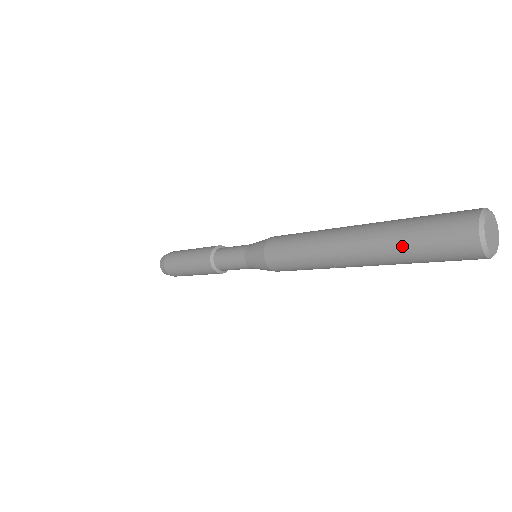
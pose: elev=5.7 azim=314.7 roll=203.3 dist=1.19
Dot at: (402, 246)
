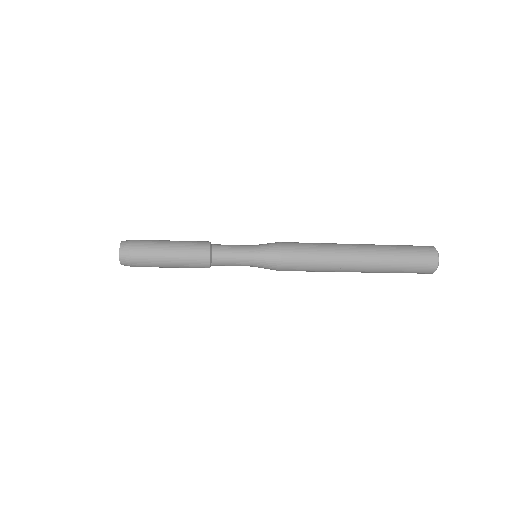
Dot at: (396, 257)
